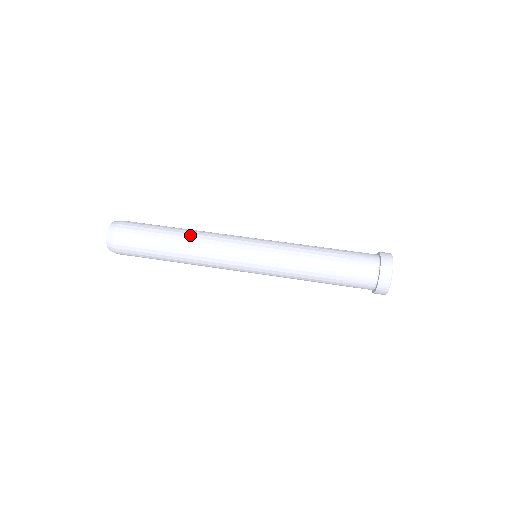
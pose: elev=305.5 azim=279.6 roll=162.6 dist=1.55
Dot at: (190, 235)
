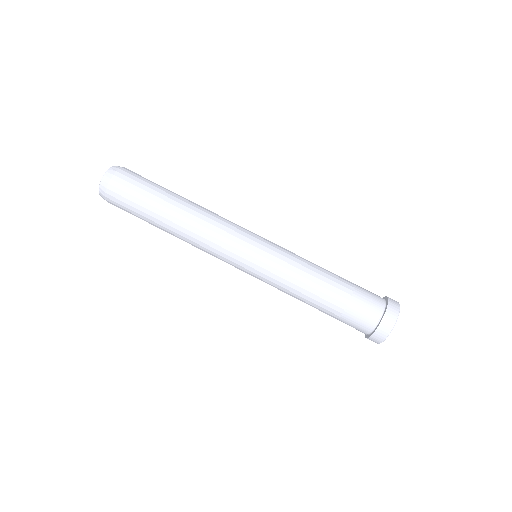
Dot at: (181, 234)
